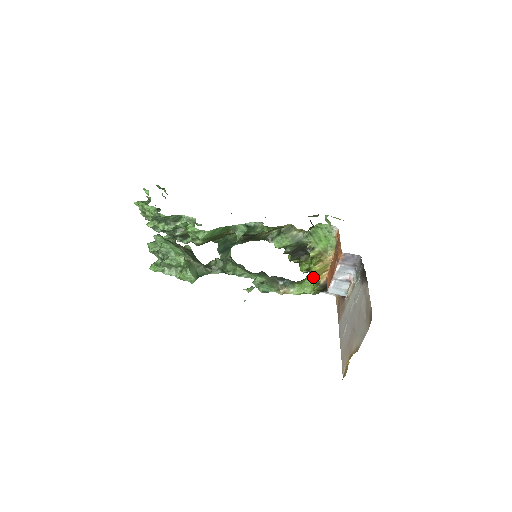
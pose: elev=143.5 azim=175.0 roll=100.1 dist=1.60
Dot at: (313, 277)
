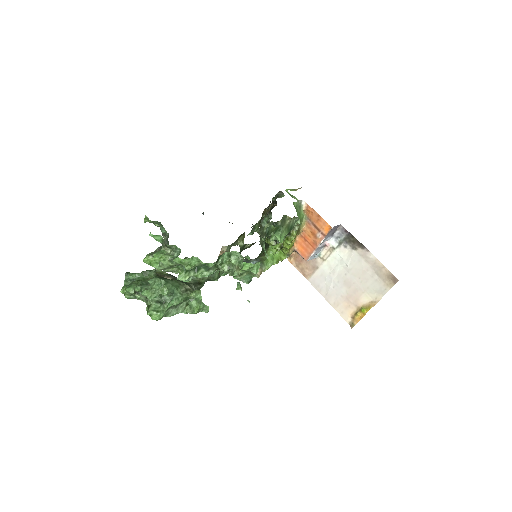
Dot at: (284, 250)
